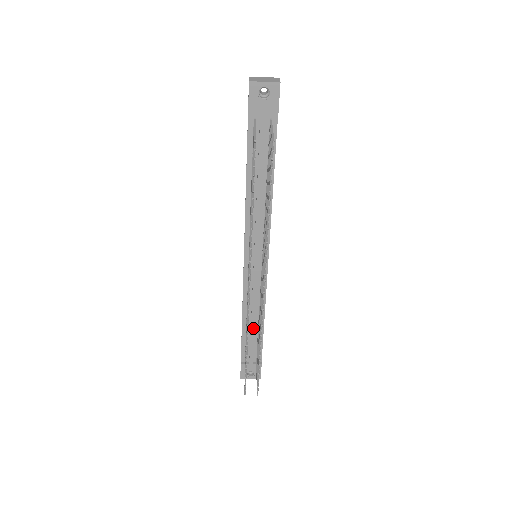
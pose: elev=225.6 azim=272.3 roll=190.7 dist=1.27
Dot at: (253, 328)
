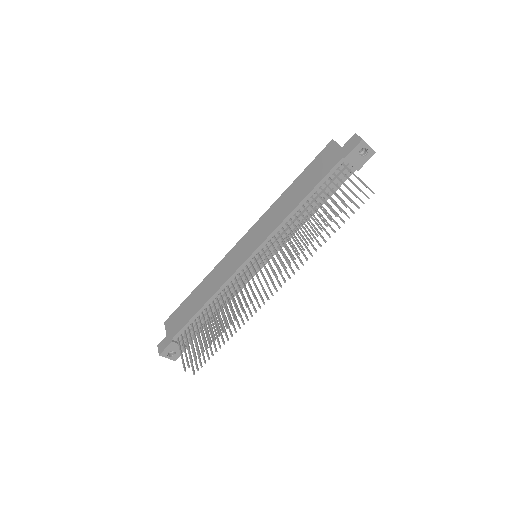
Dot at: (210, 313)
